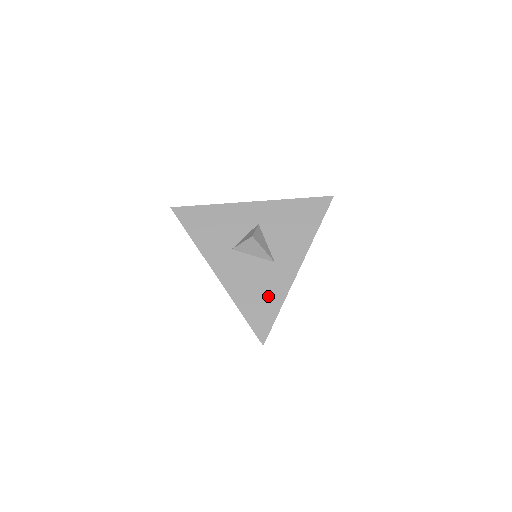
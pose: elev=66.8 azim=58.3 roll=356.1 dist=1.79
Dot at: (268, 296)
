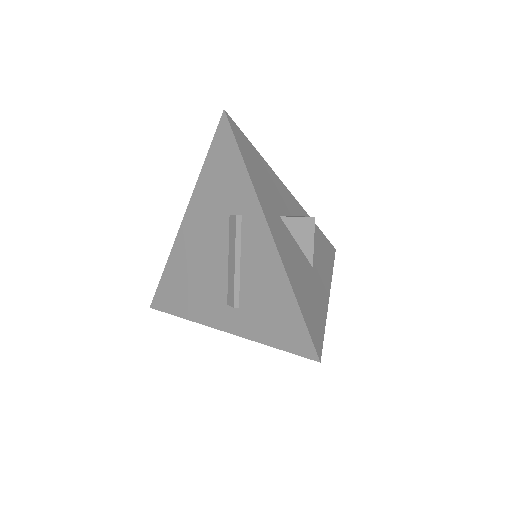
Dot at: (314, 300)
